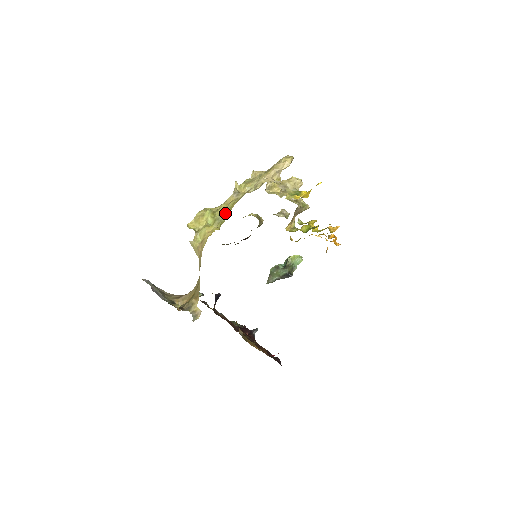
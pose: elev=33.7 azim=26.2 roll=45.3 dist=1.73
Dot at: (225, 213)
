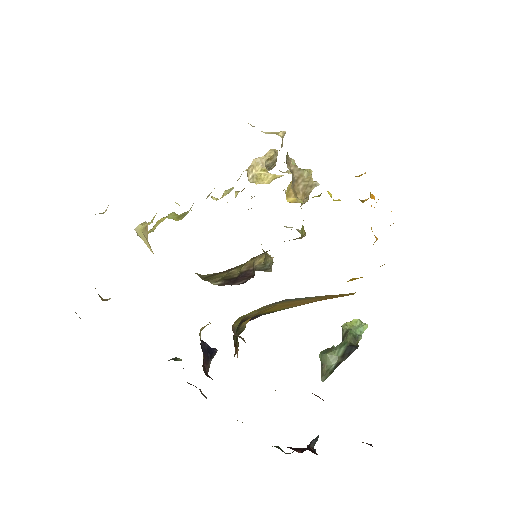
Dot at: occluded
